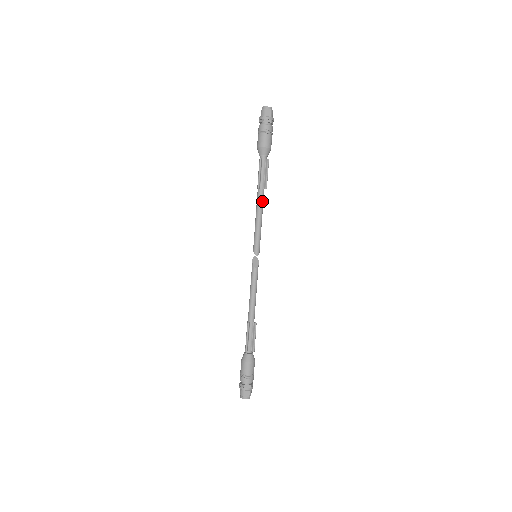
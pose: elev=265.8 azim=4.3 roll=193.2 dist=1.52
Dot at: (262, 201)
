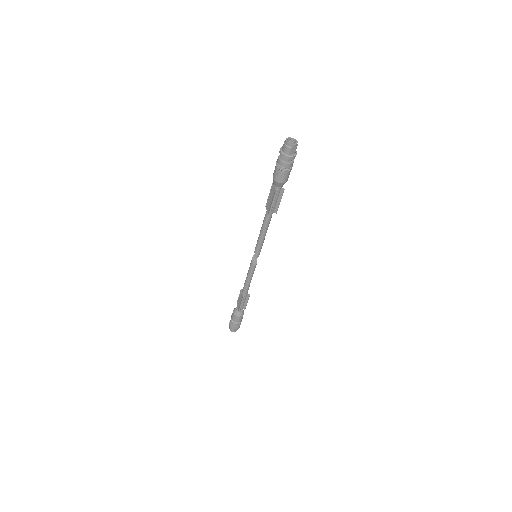
Dot at: occluded
